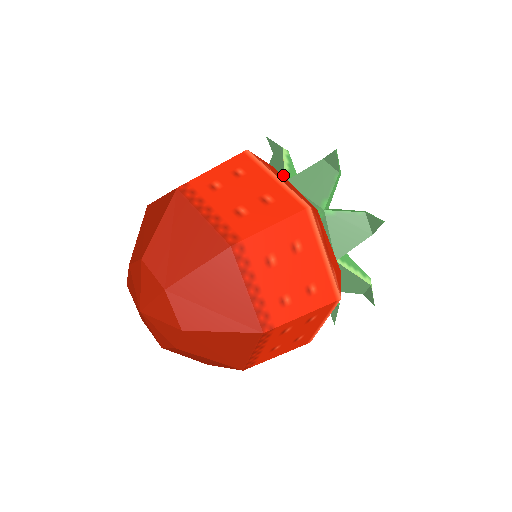
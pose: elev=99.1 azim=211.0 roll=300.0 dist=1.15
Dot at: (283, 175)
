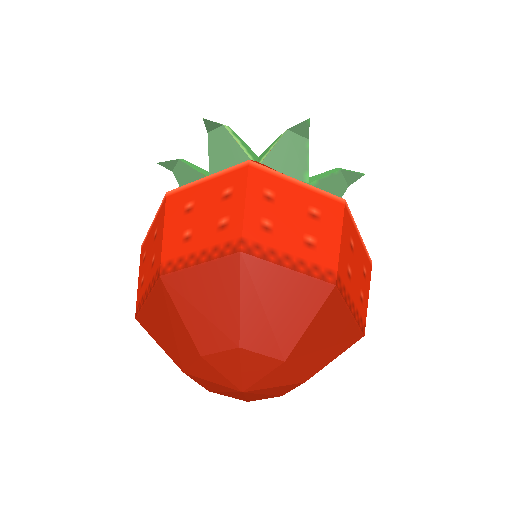
Dot at: occluded
